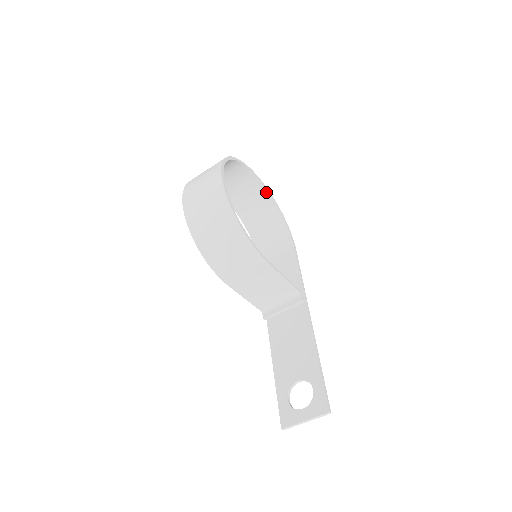
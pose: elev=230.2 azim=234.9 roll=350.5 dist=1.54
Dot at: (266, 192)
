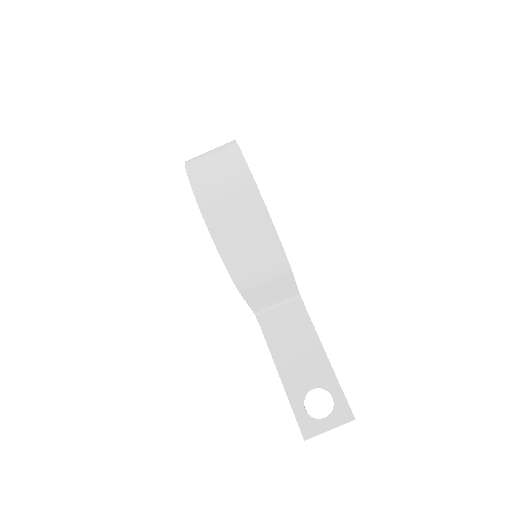
Dot at: occluded
